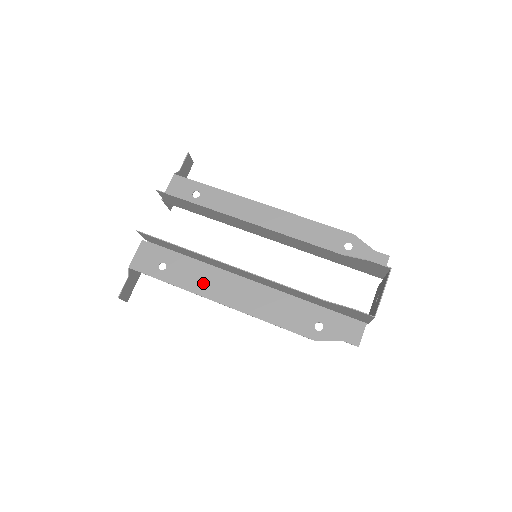
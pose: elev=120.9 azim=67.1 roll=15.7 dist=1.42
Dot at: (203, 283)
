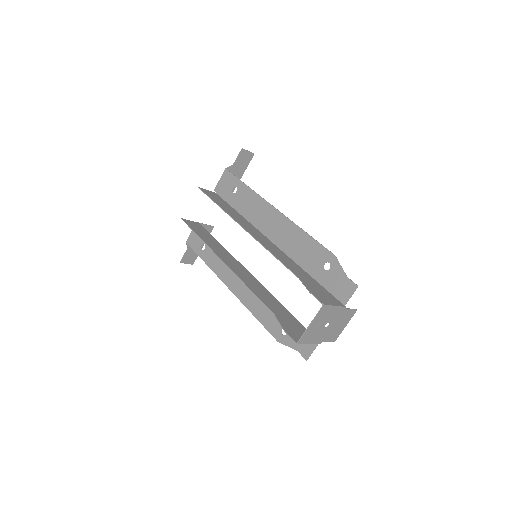
Dot at: (222, 268)
